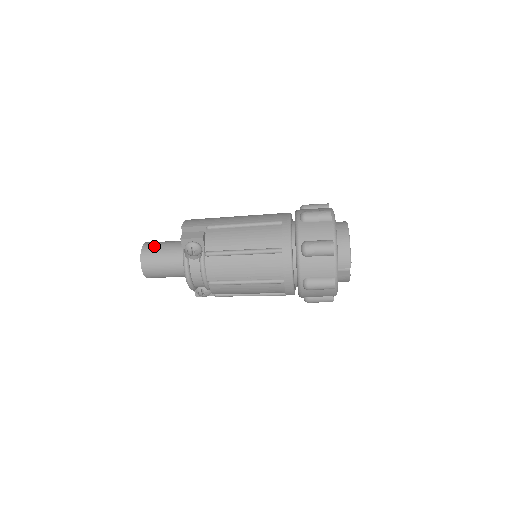
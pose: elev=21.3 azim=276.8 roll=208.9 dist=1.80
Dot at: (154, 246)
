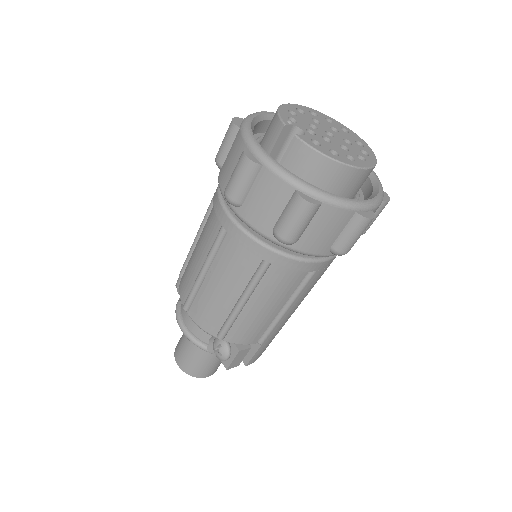
Dot at: occluded
